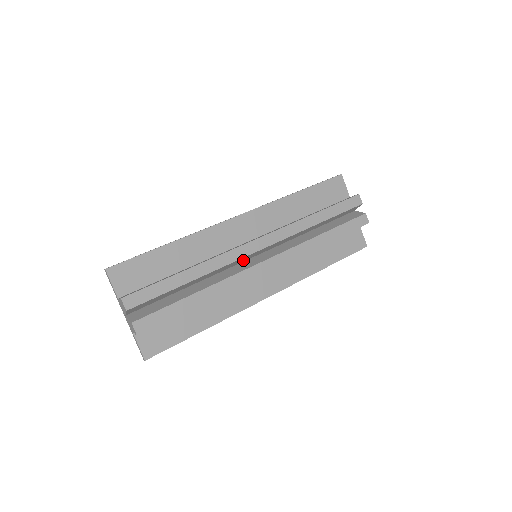
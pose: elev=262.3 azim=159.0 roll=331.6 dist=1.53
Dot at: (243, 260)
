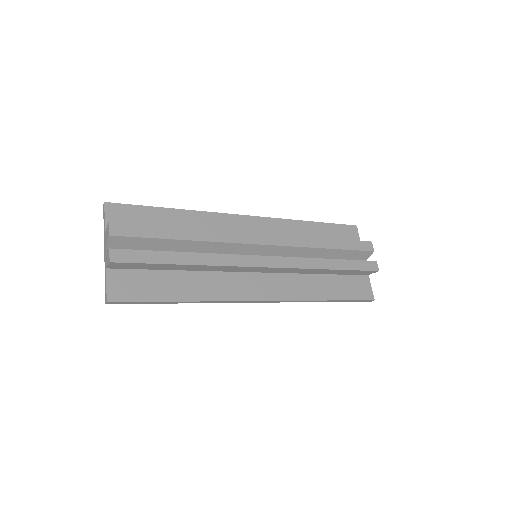
Dot at: (242, 252)
